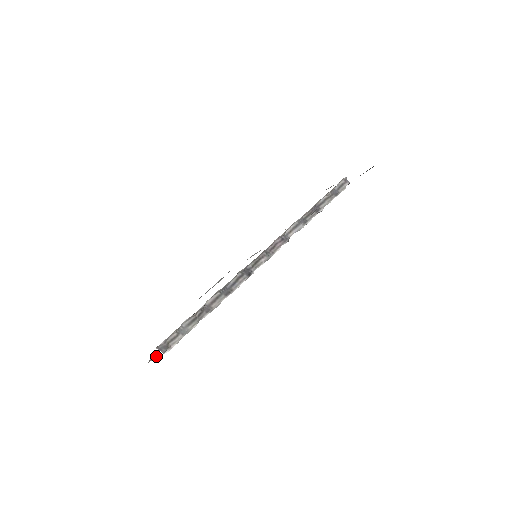
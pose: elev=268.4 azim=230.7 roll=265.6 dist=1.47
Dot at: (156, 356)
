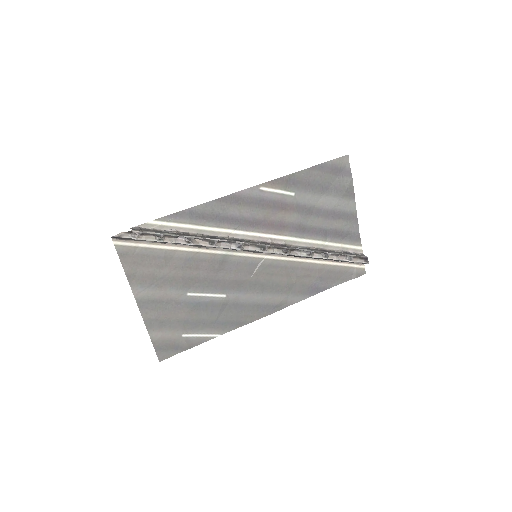
Dot at: (126, 236)
